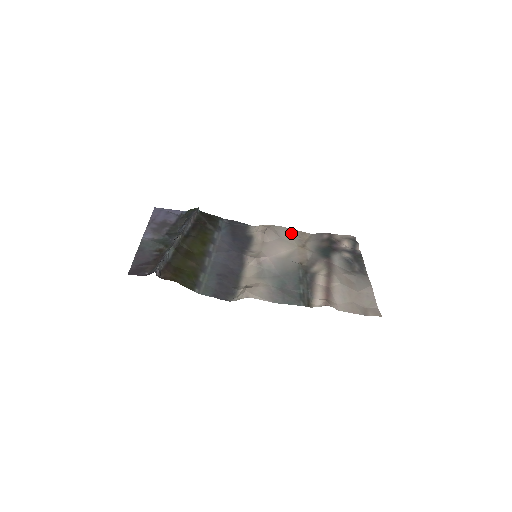
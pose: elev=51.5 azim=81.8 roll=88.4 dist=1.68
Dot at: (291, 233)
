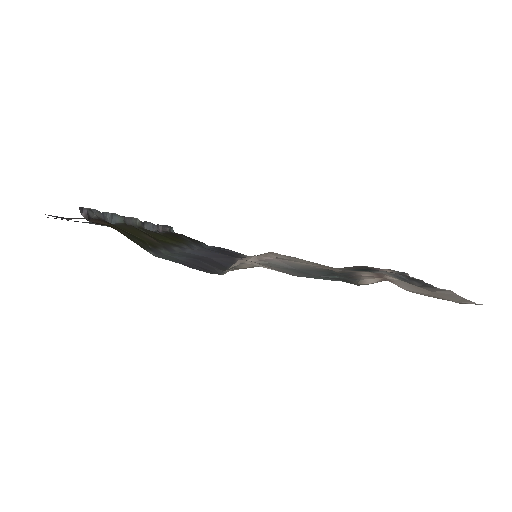
Dot at: occluded
